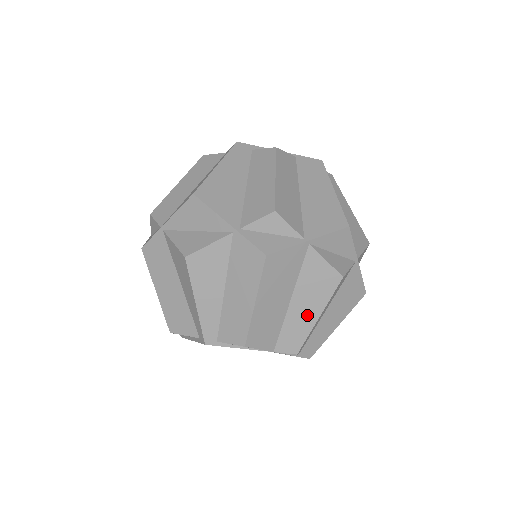
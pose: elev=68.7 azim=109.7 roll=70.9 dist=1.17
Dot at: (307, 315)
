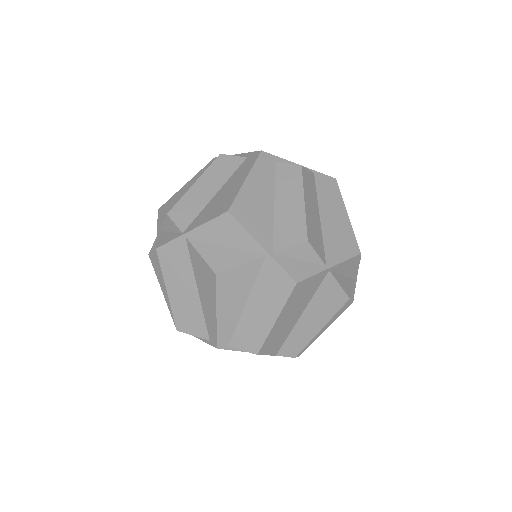
Dot at: (312, 327)
